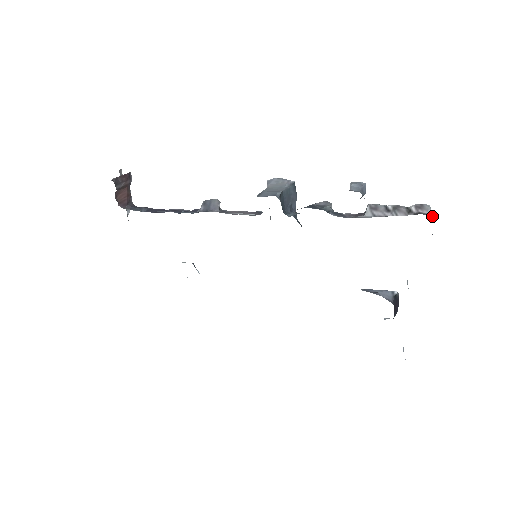
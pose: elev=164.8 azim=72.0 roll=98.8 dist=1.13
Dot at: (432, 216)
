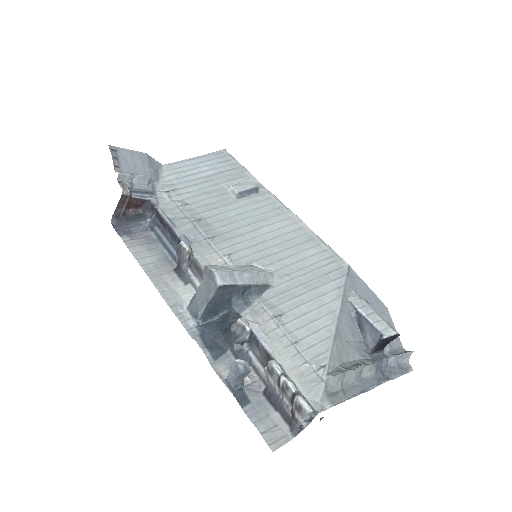
Dot at: (308, 421)
